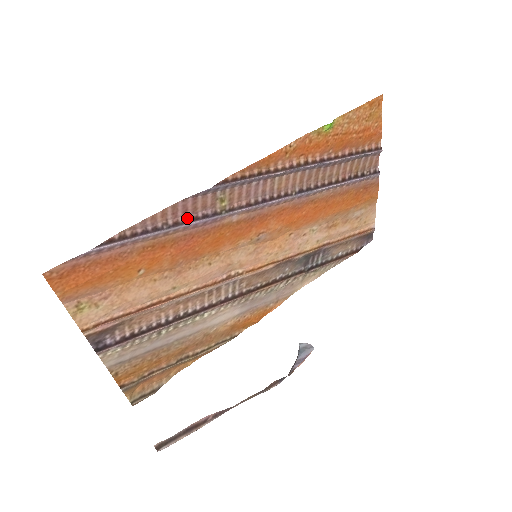
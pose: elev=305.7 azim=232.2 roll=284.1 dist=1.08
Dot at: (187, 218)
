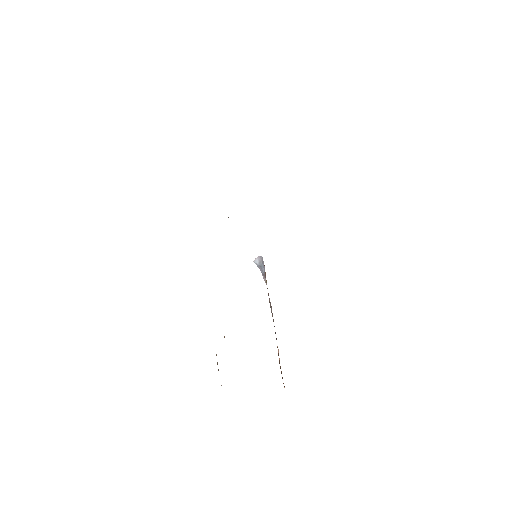
Dot at: occluded
